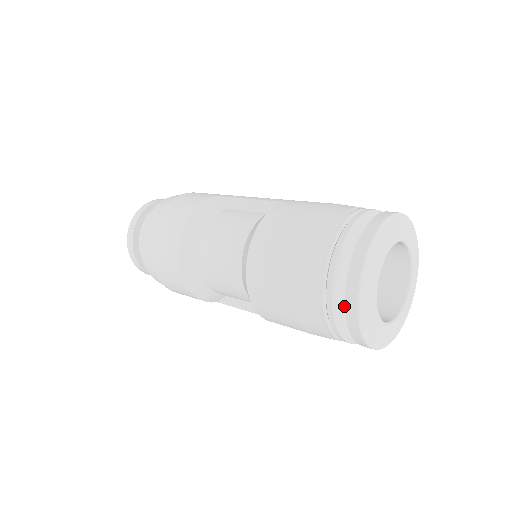
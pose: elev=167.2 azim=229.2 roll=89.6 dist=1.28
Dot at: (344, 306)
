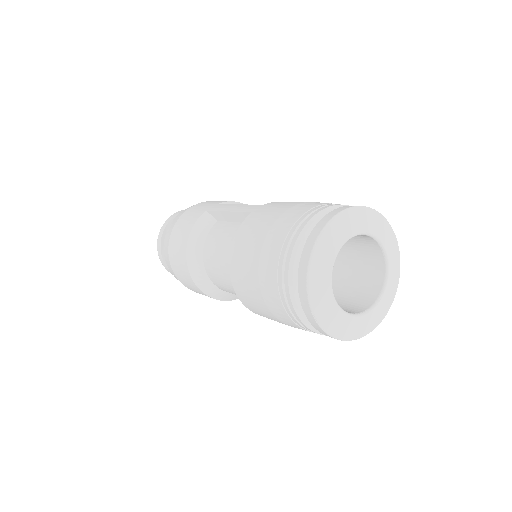
Dot at: occluded
